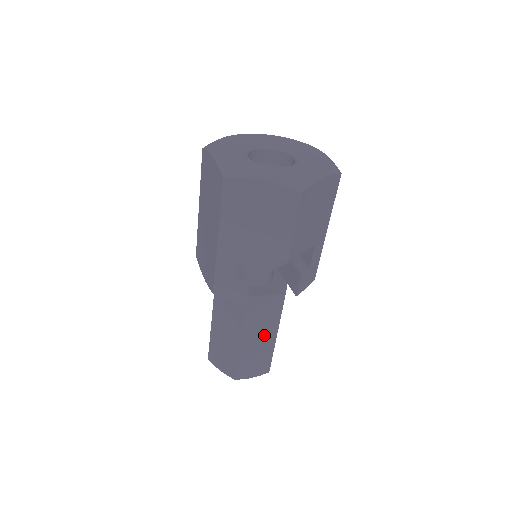
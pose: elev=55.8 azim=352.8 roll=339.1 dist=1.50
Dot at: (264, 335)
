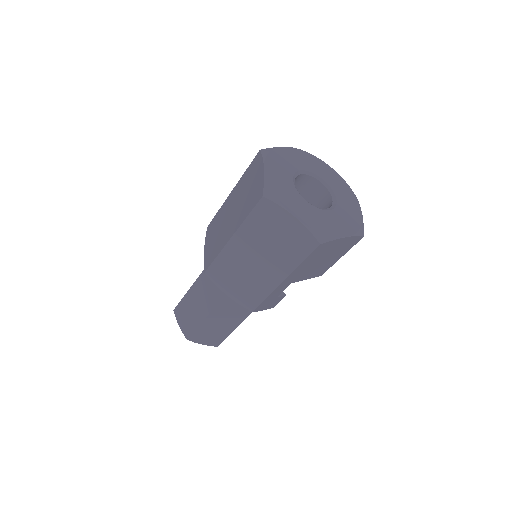
Dot at: occluded
